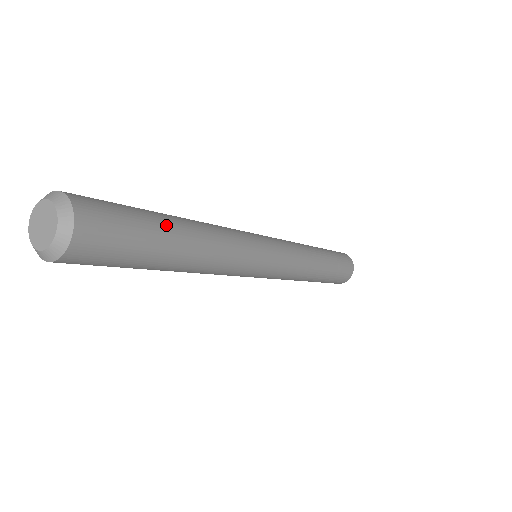
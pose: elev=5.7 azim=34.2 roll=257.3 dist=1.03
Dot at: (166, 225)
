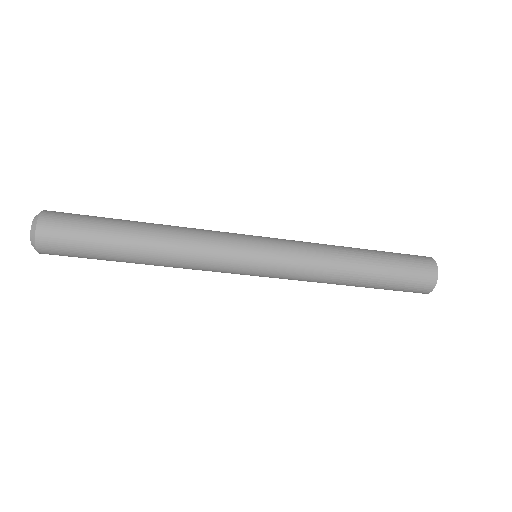
Dot at: (117, 241)
